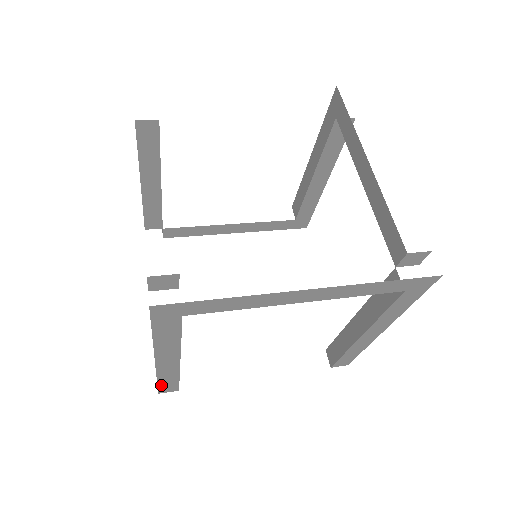
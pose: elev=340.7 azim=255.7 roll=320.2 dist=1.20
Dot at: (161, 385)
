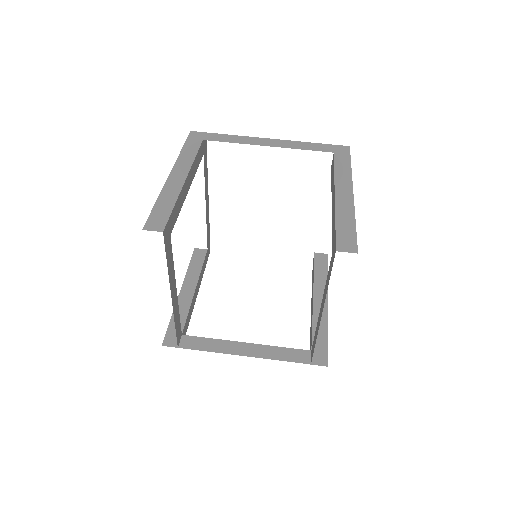
Dot at: occluded
